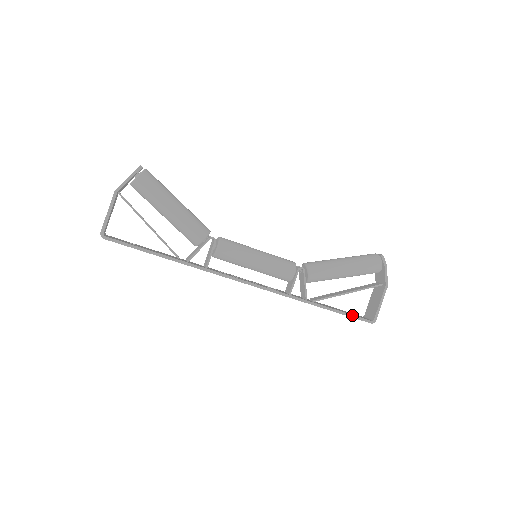
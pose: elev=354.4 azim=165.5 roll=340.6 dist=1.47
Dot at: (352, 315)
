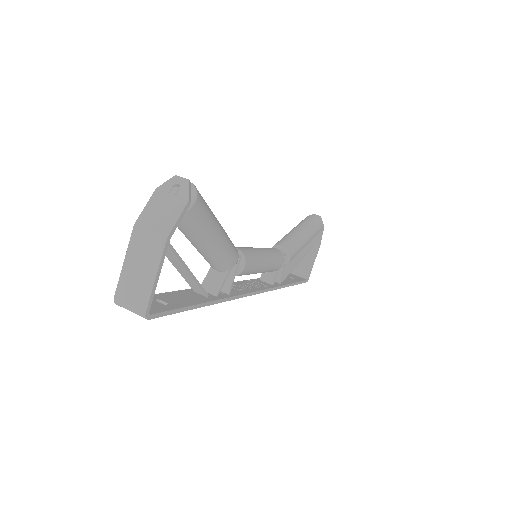
Dot at: (301, 282)
